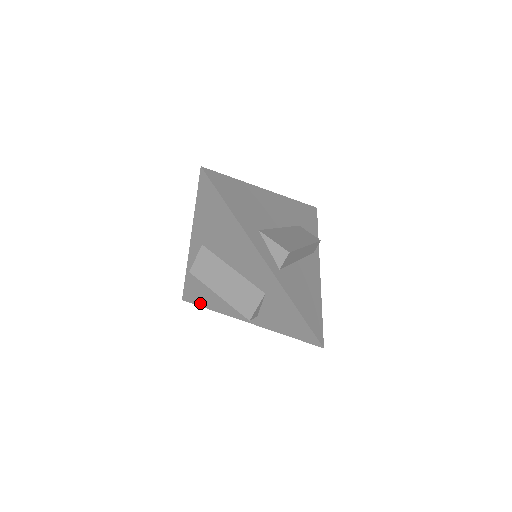
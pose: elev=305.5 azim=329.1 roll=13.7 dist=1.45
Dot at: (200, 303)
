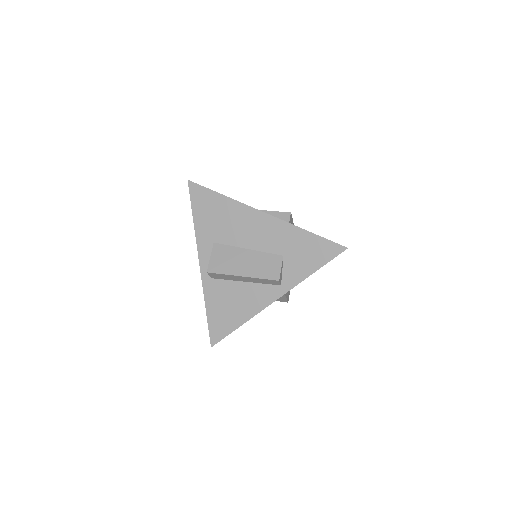
Dot at: occluded
